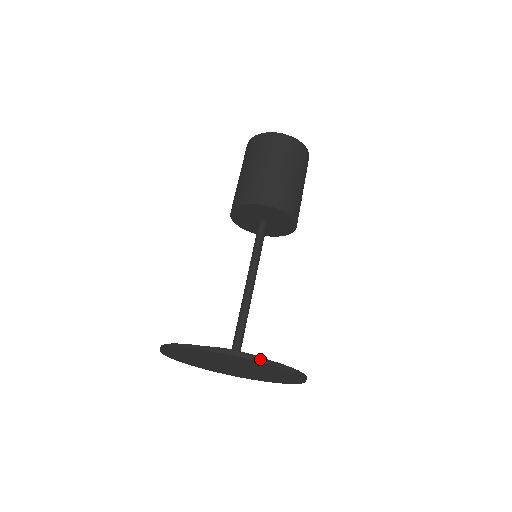
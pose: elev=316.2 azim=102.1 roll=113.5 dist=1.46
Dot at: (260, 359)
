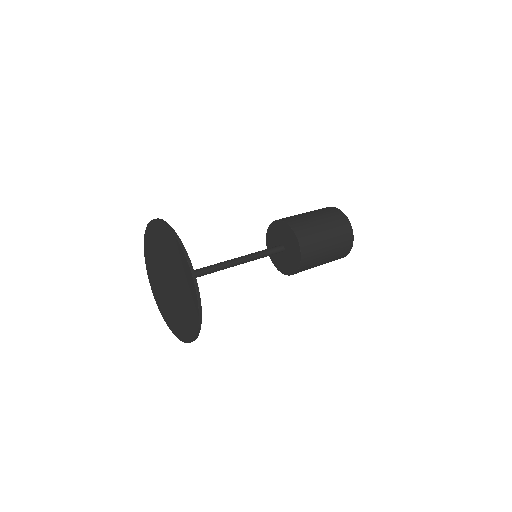
Dot at: (180, 241)
